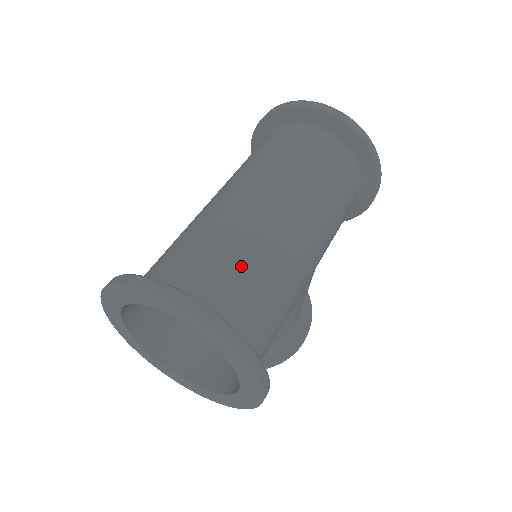
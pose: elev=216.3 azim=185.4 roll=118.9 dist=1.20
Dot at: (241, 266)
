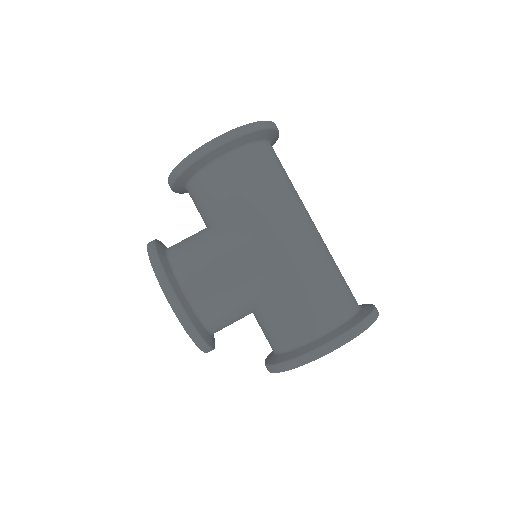
Dot at: occluded
